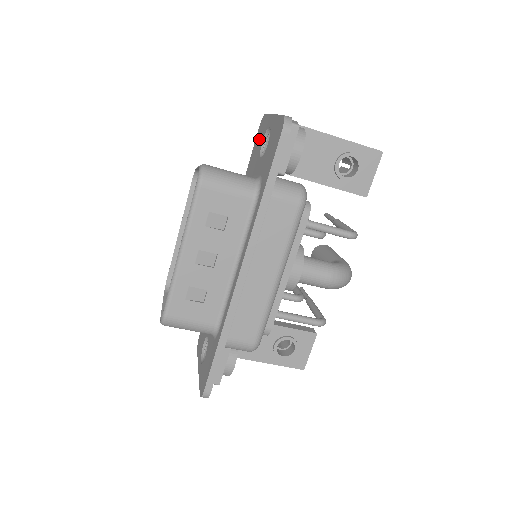
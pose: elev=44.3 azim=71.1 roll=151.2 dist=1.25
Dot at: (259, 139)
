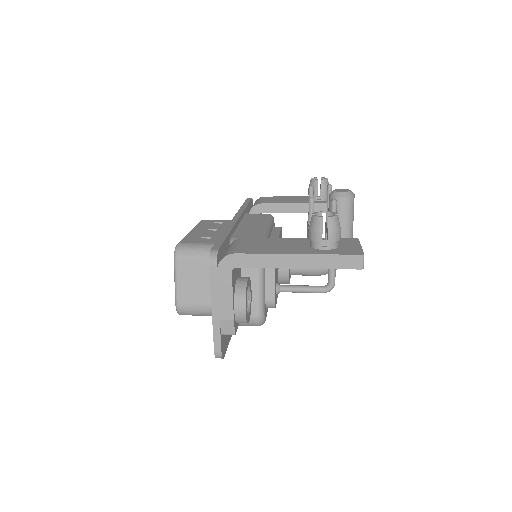
Dot at: occluded
